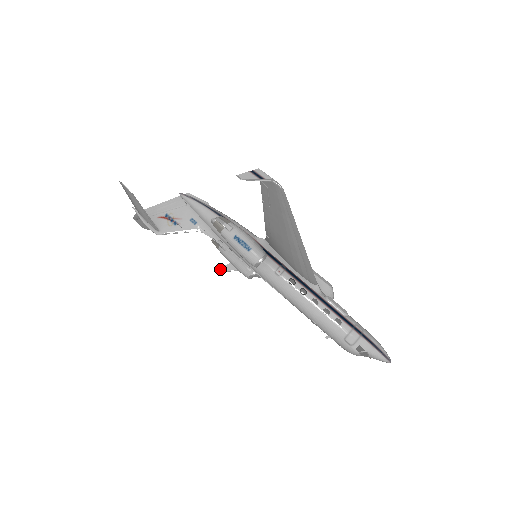
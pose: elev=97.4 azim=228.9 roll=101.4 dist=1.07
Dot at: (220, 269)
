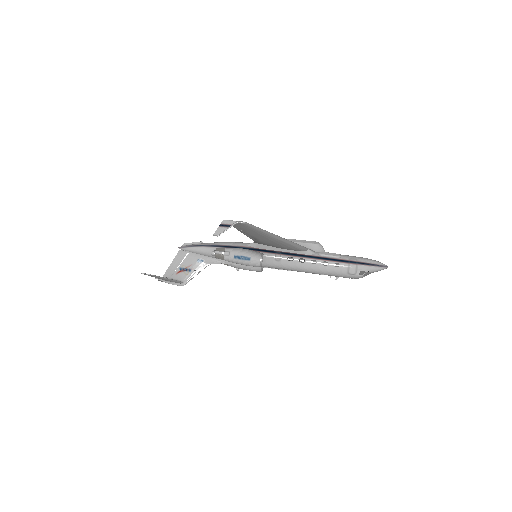
Dot at: (237, 269)
